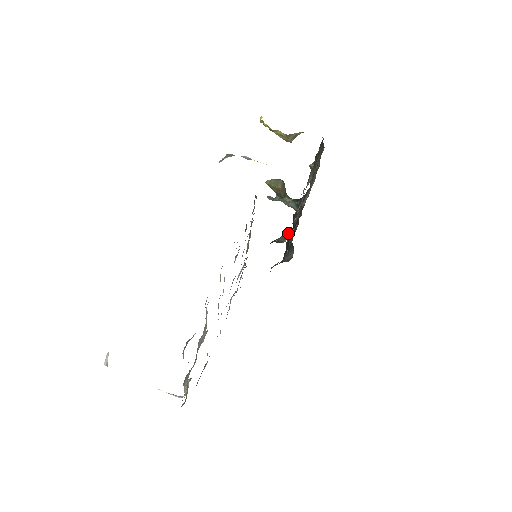
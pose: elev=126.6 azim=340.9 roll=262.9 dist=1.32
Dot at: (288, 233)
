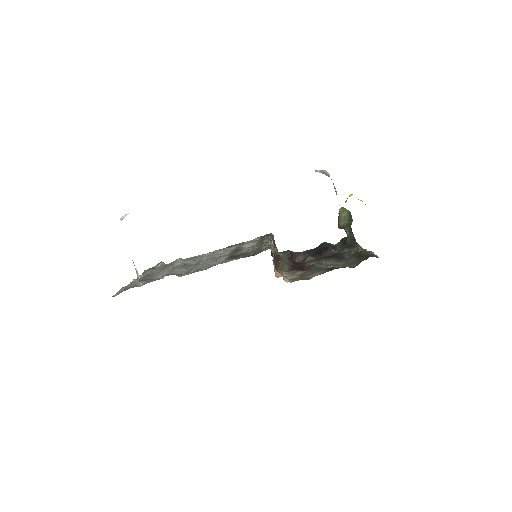
Dot at: (285, 270)
